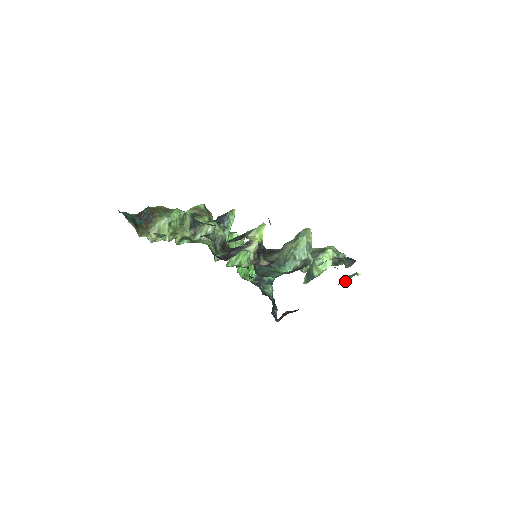
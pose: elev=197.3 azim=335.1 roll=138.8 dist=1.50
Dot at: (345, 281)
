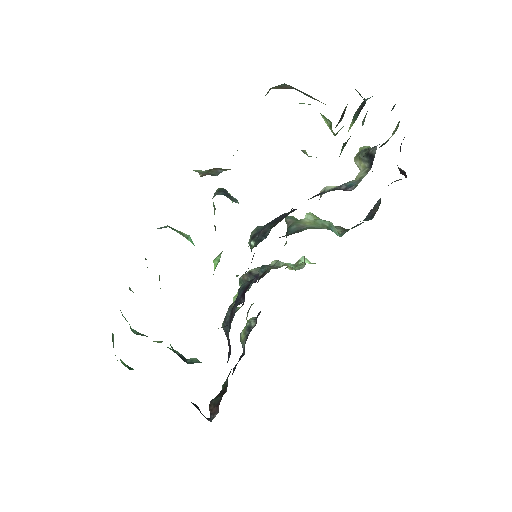
Dot at: (251, 328)
